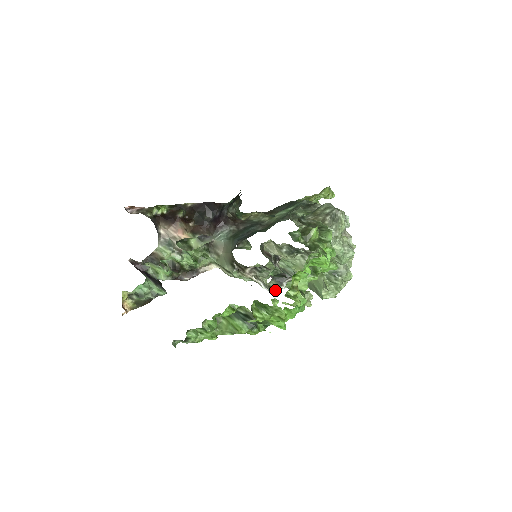
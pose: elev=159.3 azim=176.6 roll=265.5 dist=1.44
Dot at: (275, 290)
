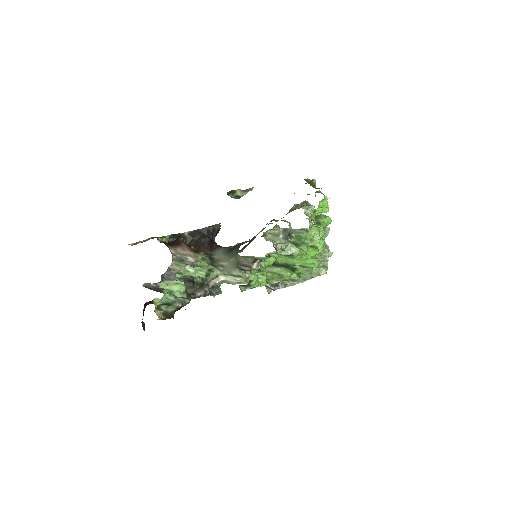
Dot at: (276, 288)
